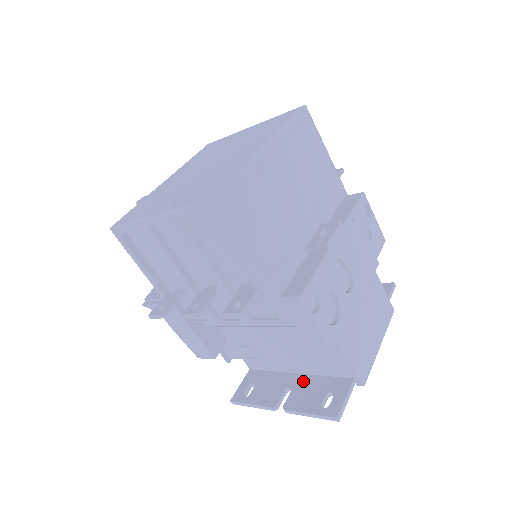
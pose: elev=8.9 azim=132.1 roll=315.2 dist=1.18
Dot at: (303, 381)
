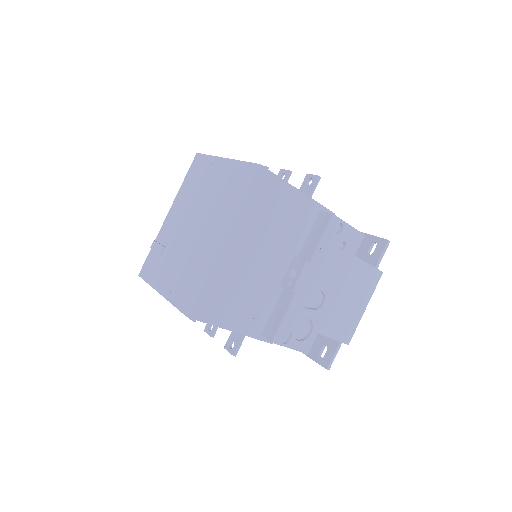
Dot at: occluded
